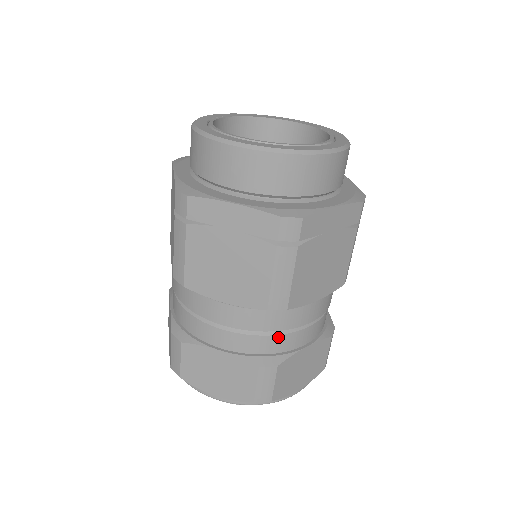
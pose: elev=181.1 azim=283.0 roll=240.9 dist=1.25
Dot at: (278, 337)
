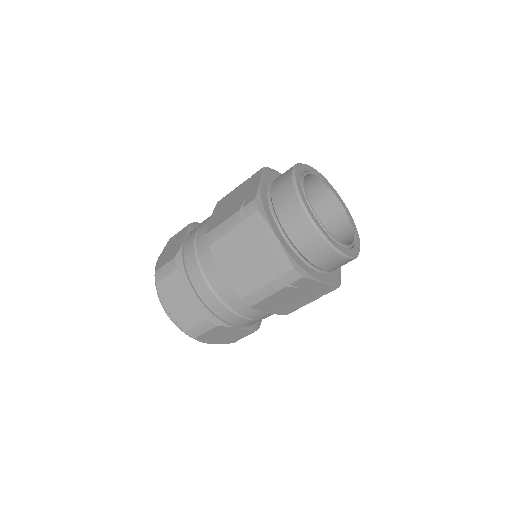
Dot at: occluded
